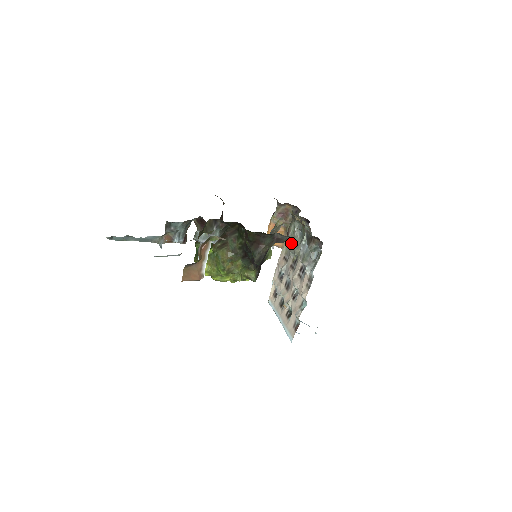
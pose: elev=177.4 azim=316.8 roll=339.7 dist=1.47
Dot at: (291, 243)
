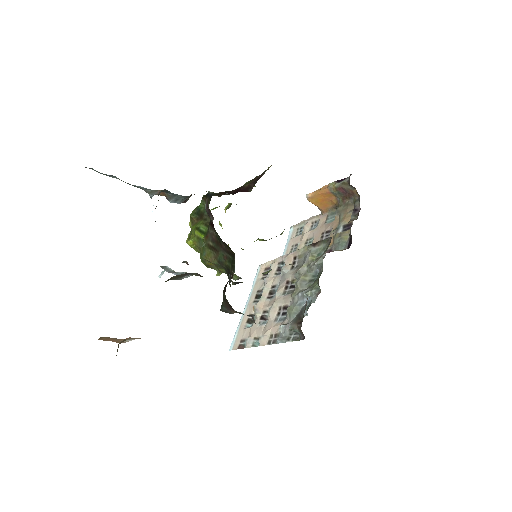
Dot at: (307, 262)
